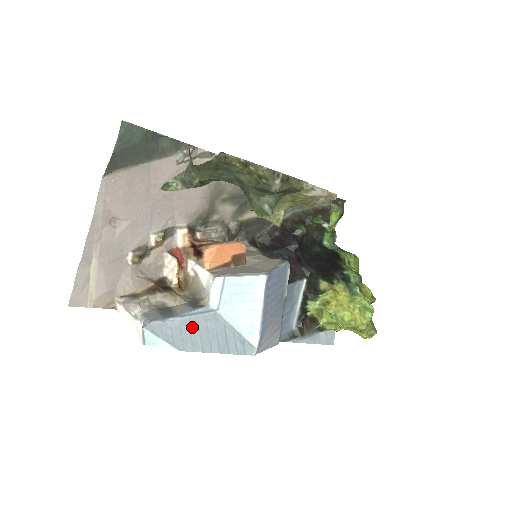
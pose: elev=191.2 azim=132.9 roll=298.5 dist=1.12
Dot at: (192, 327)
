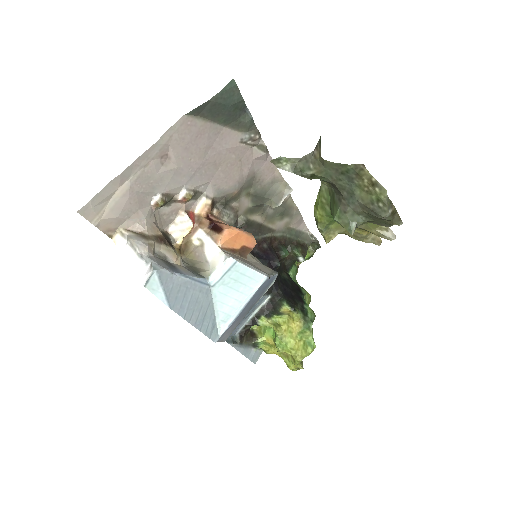
Dot at: (188, 291)
